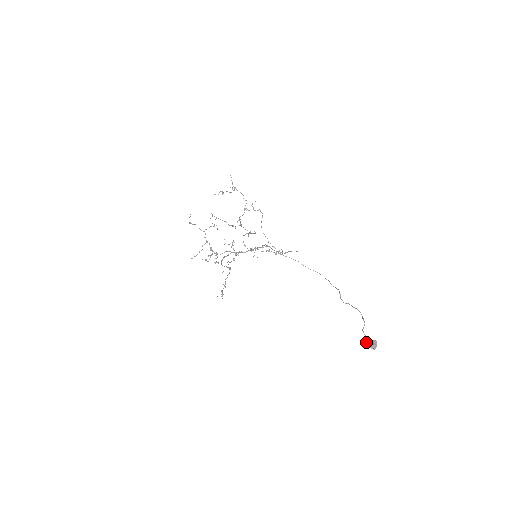
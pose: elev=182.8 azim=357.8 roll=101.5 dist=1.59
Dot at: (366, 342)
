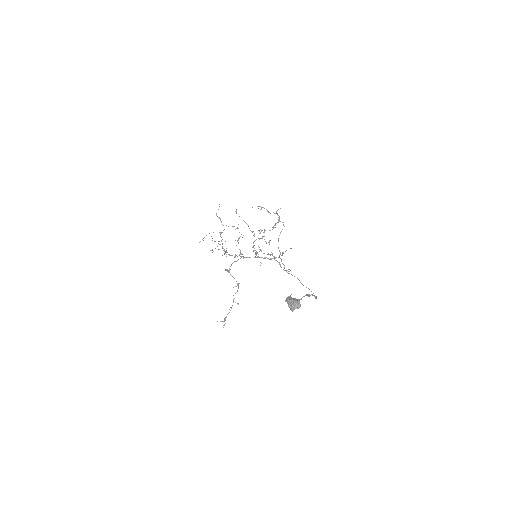
Dot at: (286, 298)
